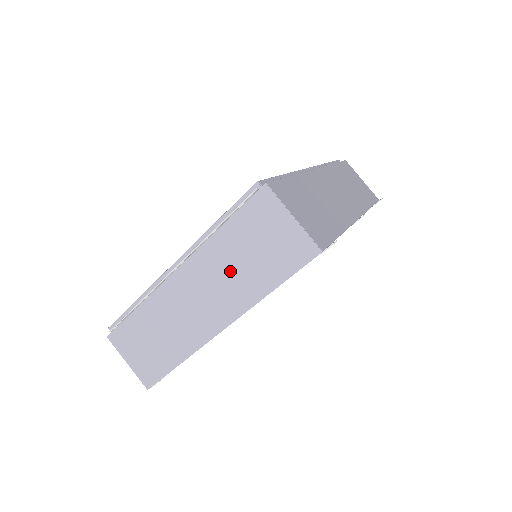
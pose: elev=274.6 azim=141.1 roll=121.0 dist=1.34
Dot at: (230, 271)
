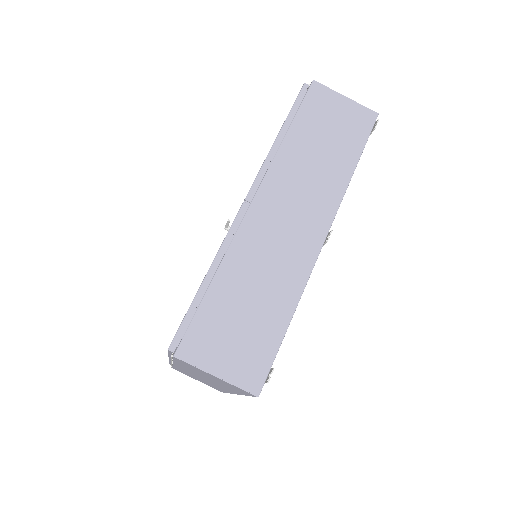
Dot at: (207, 378)
